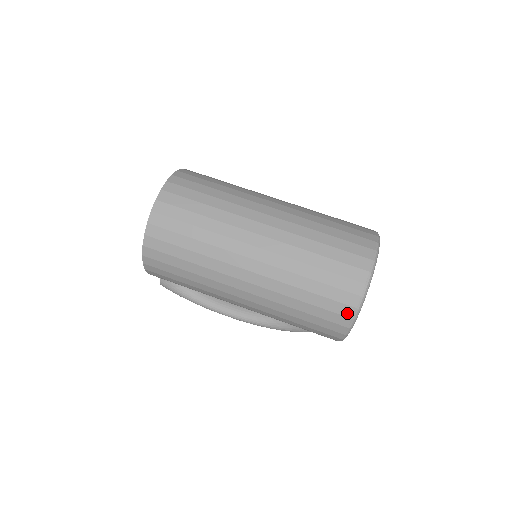
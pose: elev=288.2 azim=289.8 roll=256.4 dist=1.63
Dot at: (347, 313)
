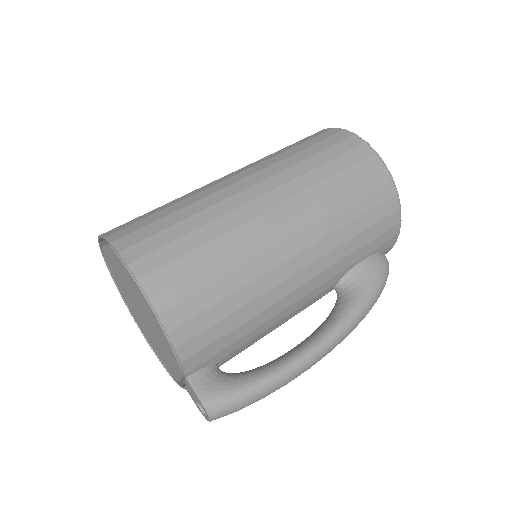
Dot at: (356, 143)
